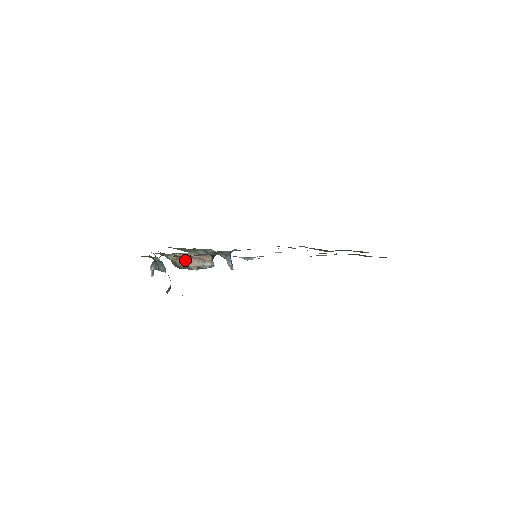
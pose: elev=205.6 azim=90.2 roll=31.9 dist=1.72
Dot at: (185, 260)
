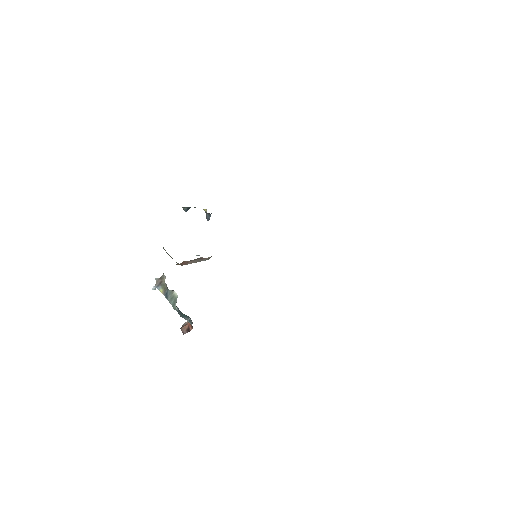
Dot at: (187, 262)
